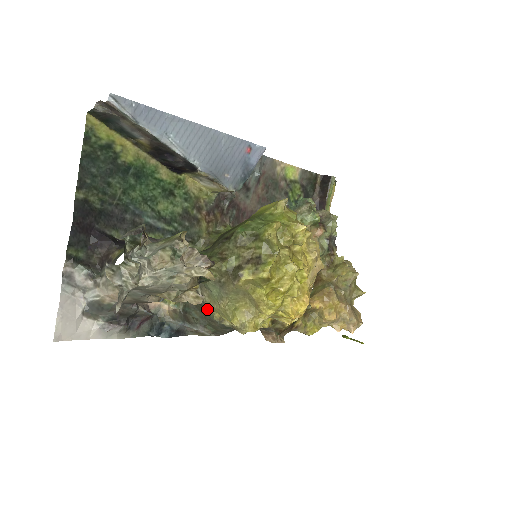
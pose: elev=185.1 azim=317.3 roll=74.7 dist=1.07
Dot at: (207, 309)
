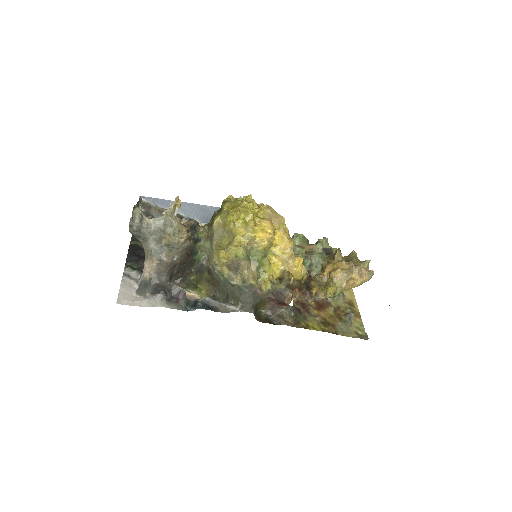
Dot at: (218, 274)
